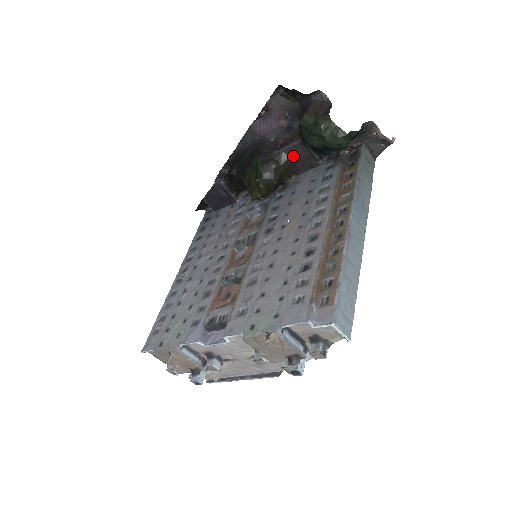
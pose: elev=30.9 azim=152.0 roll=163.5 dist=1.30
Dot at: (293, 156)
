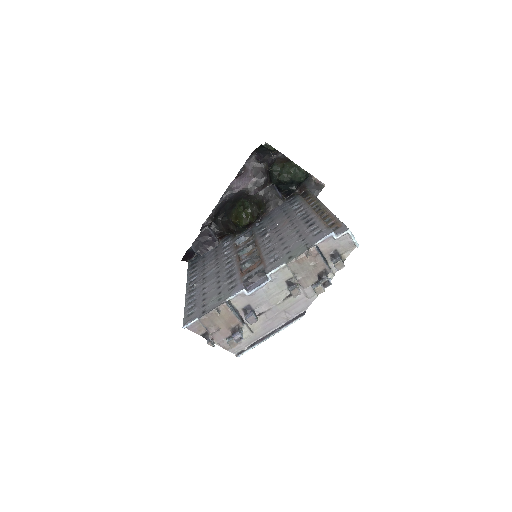
Dot at: (265, 197)
